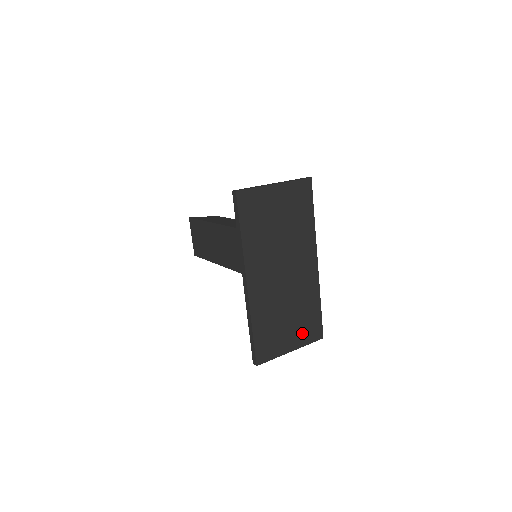
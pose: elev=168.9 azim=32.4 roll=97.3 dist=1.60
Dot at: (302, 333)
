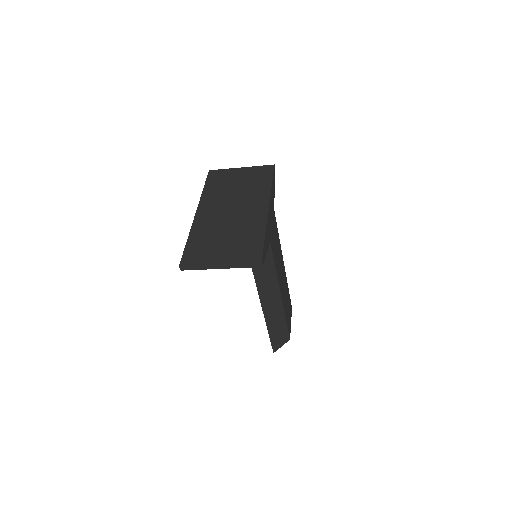
Dot at: (237, 253)
